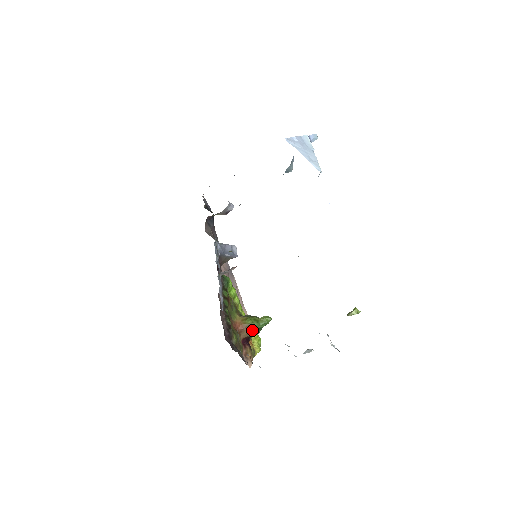
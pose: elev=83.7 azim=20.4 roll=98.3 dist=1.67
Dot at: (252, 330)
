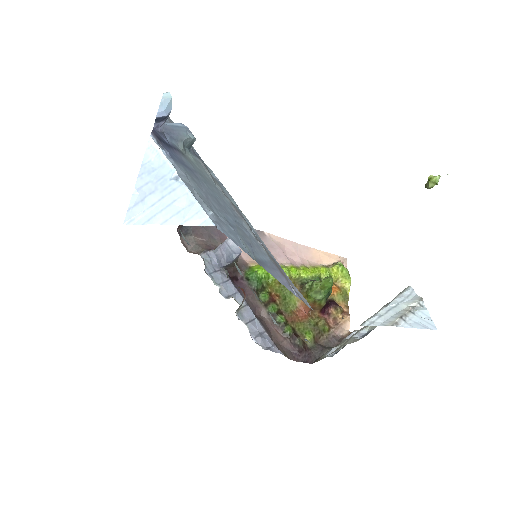
Dot at: (322, 301)
